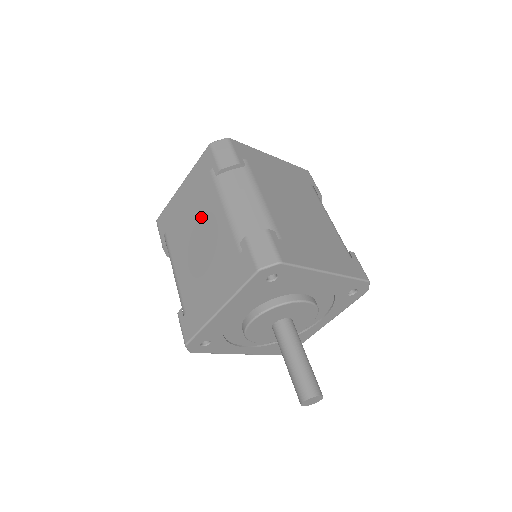
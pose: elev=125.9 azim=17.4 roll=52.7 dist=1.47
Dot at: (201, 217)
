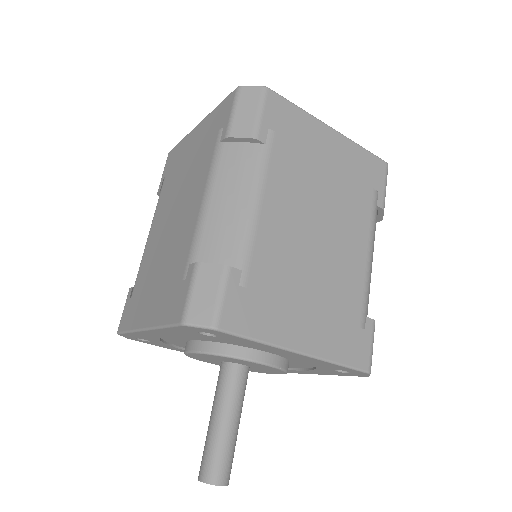
Dot at: (187, 189)
